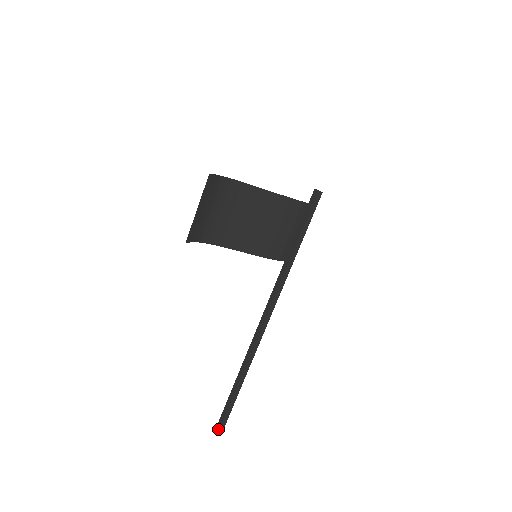
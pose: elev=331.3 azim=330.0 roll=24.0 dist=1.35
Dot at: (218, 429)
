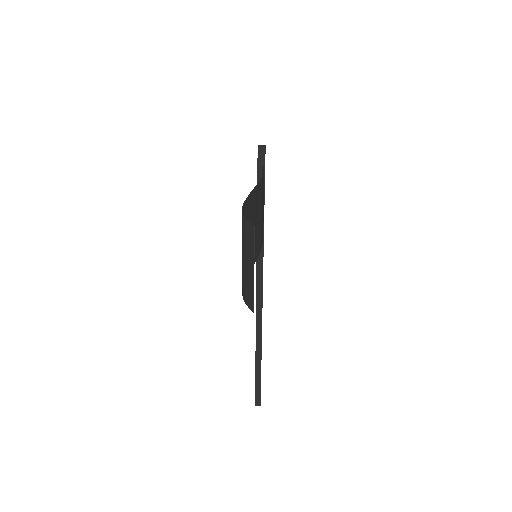
Dot at: (259, 404)
